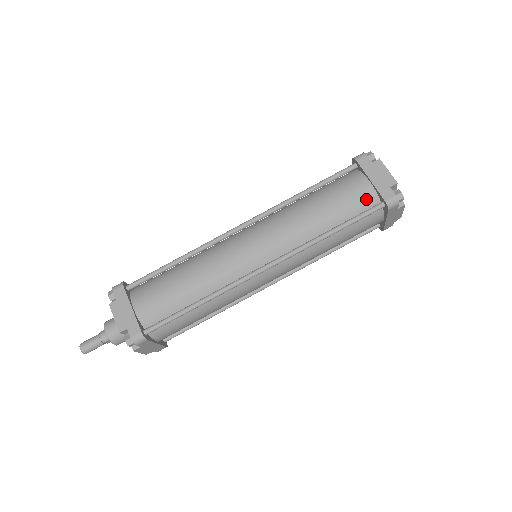
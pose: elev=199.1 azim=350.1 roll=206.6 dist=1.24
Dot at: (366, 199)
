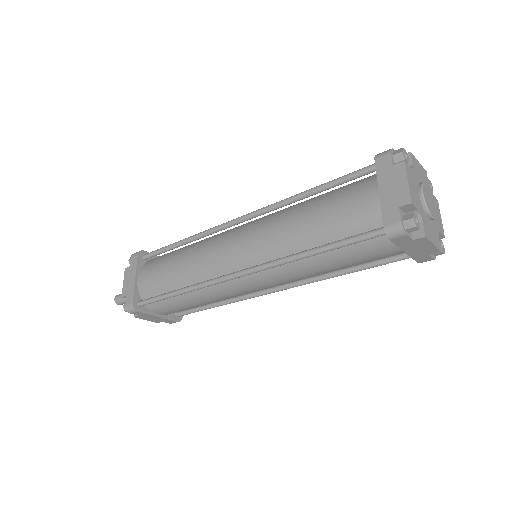
Dot at: (368, 217)
